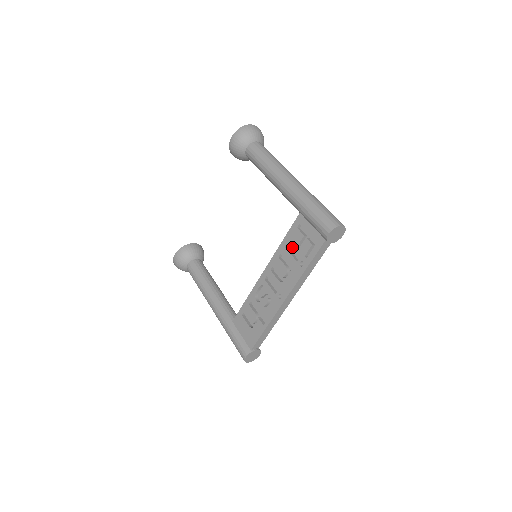
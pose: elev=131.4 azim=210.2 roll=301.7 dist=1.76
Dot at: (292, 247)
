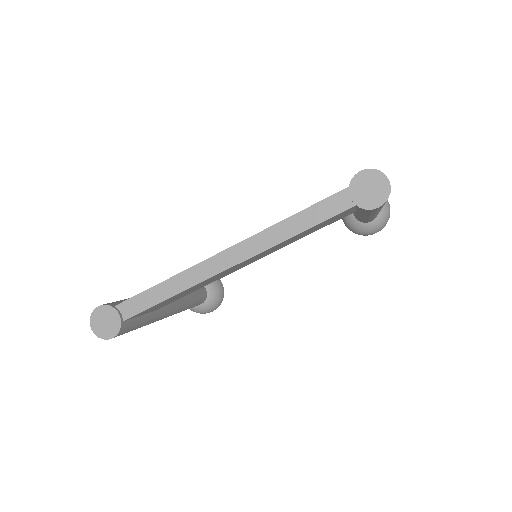
Dot at: occluded
